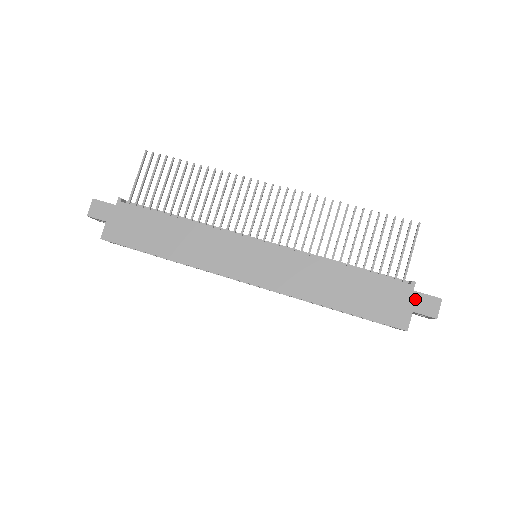
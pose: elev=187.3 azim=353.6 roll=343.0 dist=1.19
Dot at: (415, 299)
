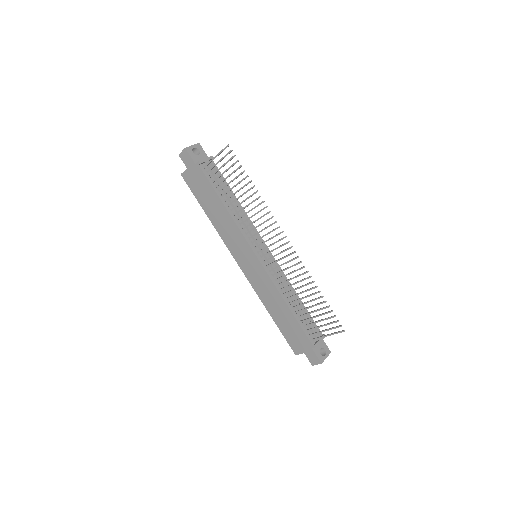
Dot at: (310, 351)
